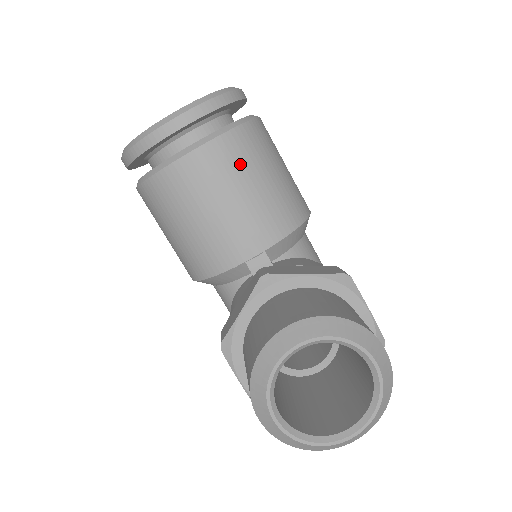
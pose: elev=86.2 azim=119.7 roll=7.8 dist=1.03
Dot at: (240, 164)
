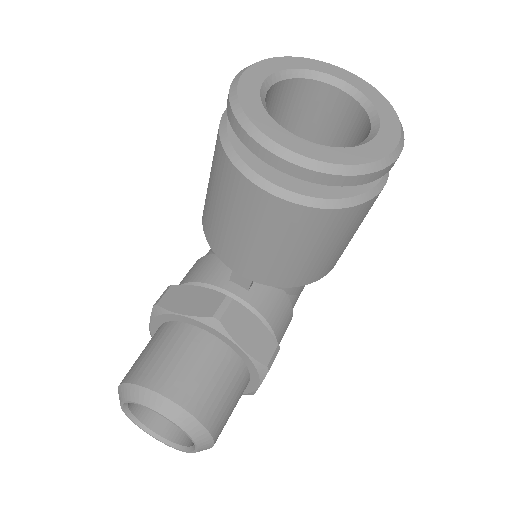
Dot at: (298, 233)
